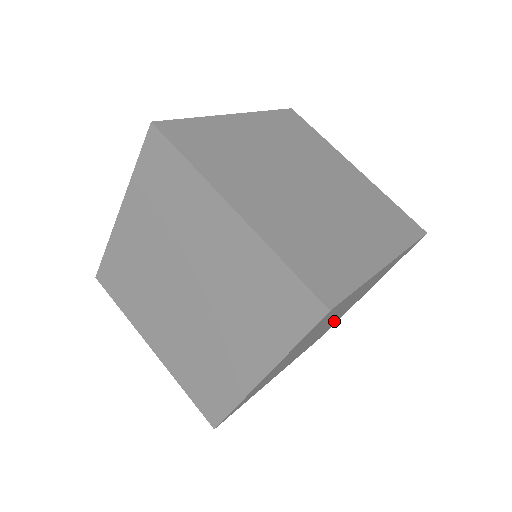
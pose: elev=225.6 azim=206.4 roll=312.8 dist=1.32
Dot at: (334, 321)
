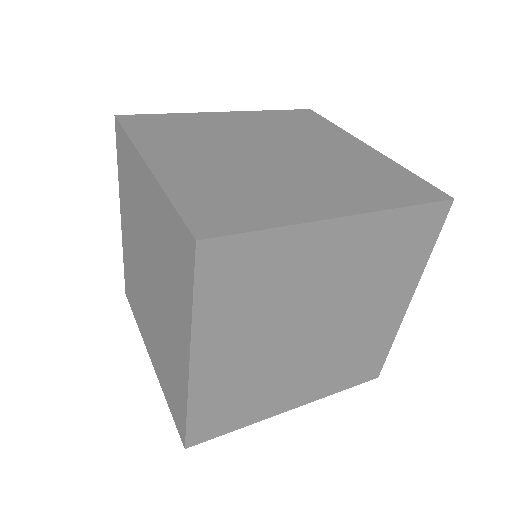
Dot at: (359, 336)
